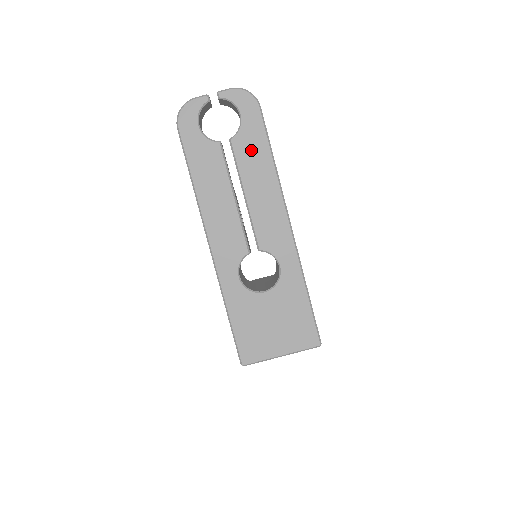
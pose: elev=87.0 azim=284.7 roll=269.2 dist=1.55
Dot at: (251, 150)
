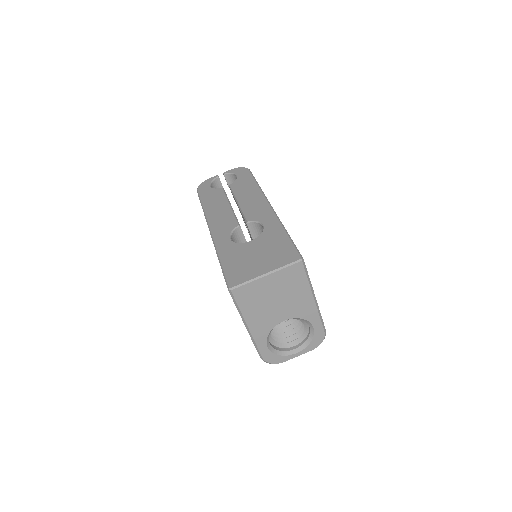
Dot at: (243, 185)
